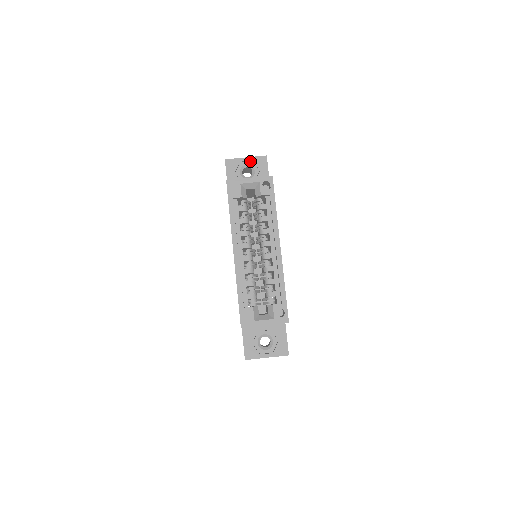
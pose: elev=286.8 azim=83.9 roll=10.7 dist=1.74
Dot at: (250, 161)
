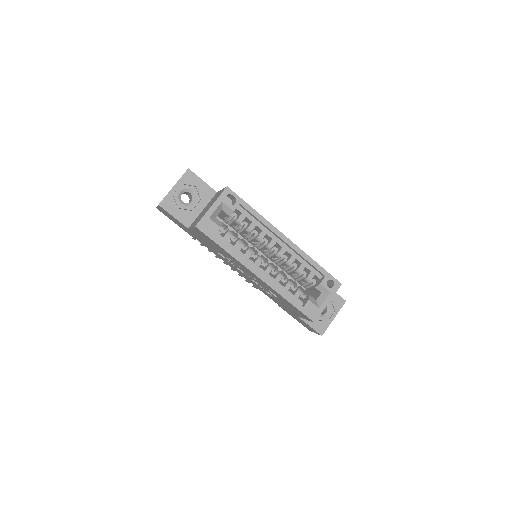
Dot at: (180, 186)
